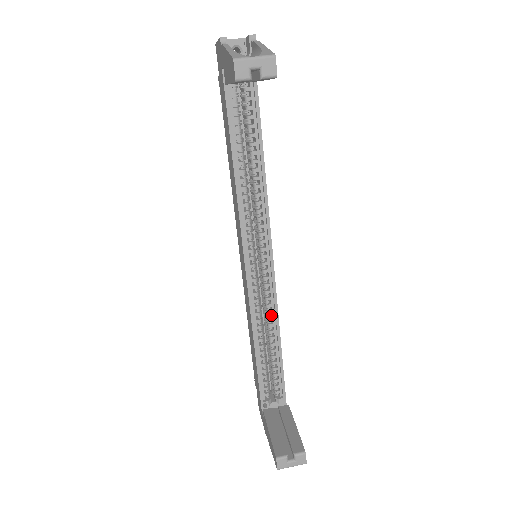
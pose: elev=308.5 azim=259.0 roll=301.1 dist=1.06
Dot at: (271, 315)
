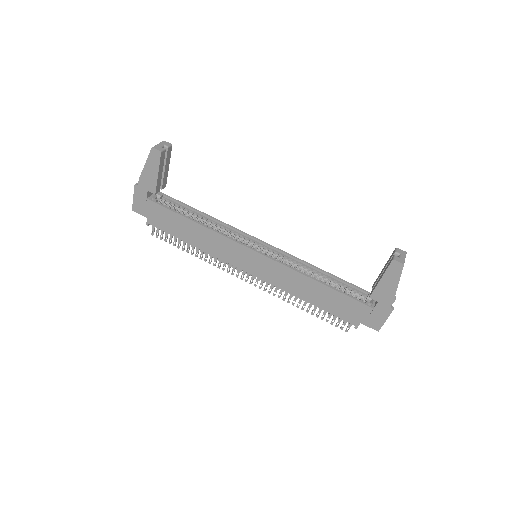
Dot at: (300, 267)
